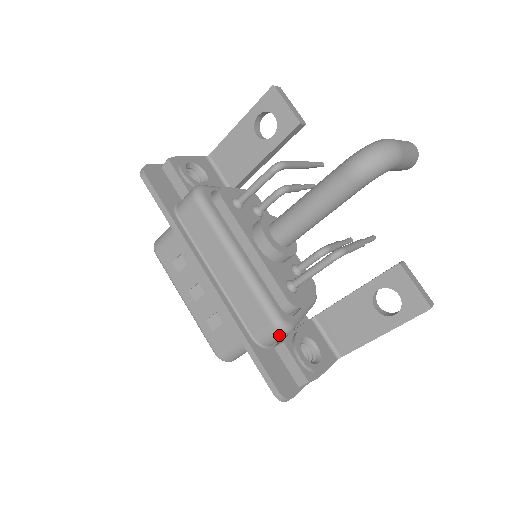
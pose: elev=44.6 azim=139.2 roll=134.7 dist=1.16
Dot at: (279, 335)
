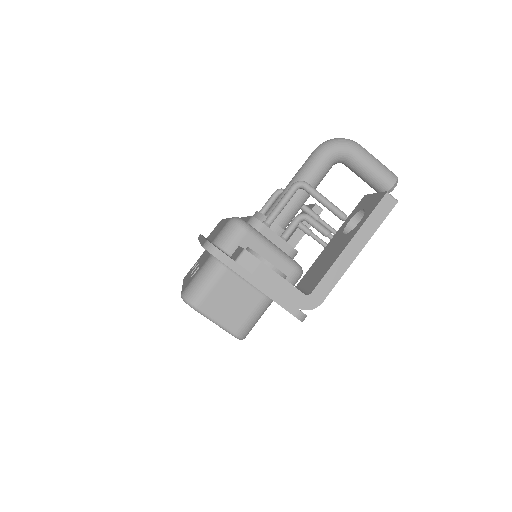
Dot at: (233, 228)
